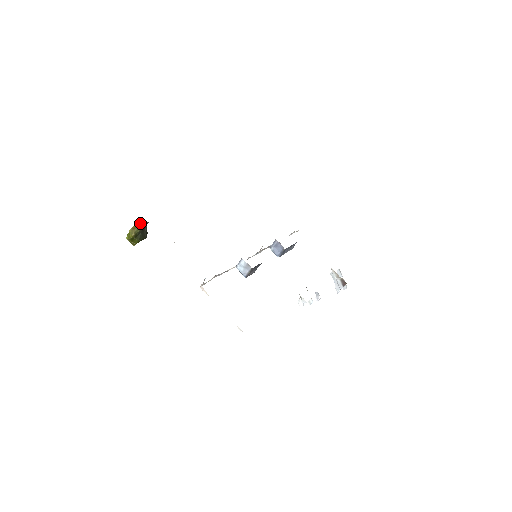
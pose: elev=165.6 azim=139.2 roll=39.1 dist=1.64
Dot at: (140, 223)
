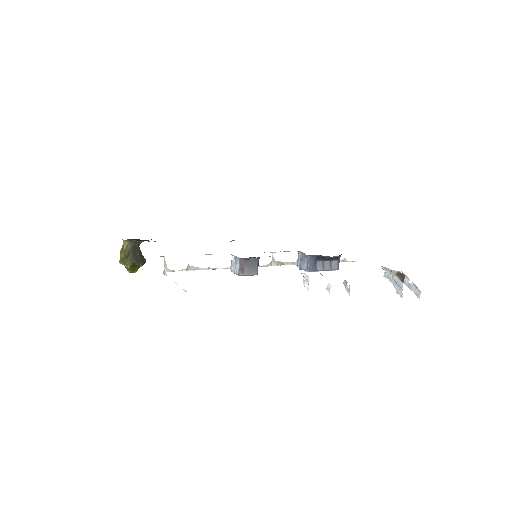
Dot at: (129, 242)
